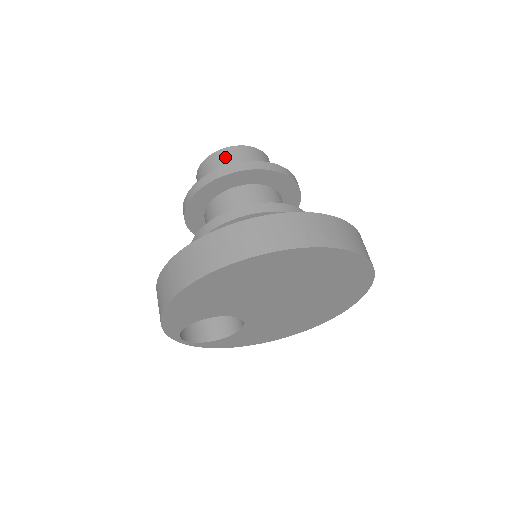
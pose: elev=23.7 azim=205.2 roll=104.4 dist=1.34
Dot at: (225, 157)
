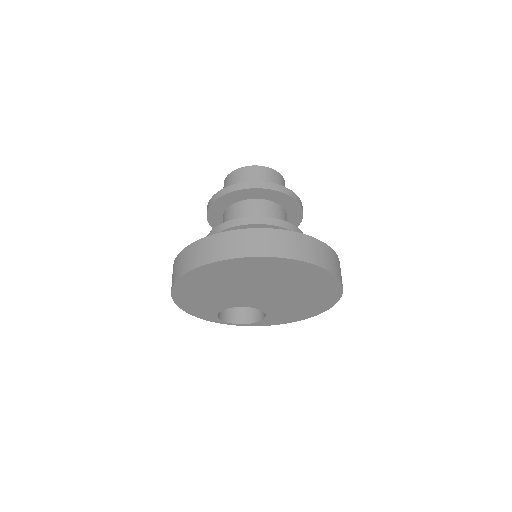
Dot at: (227, 183)
